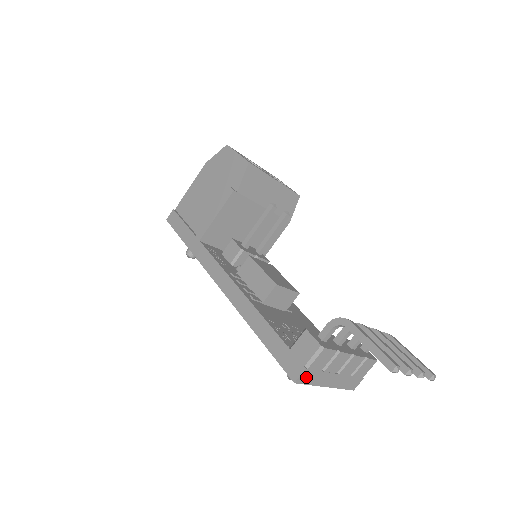
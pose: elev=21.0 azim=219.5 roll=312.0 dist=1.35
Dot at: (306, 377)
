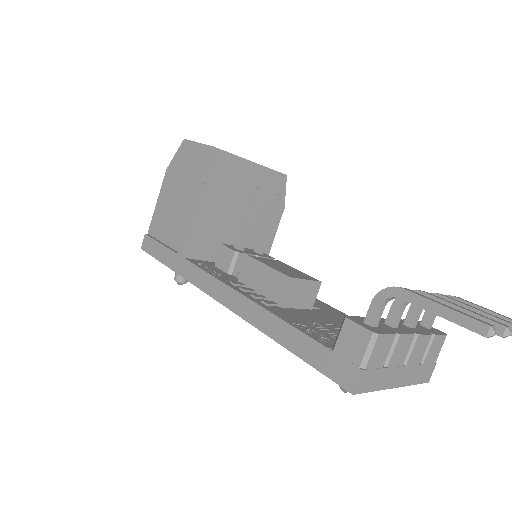
Dot at: (366, 382)
